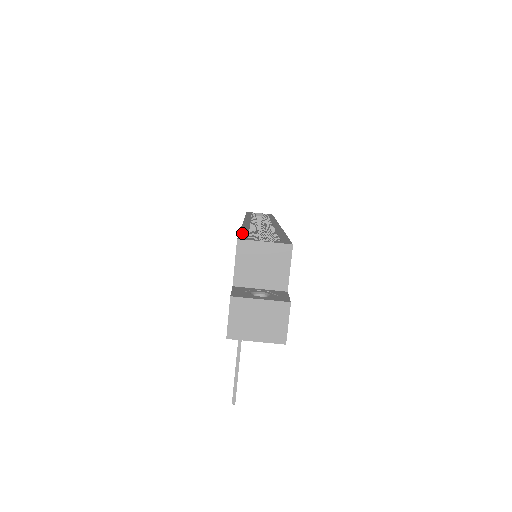
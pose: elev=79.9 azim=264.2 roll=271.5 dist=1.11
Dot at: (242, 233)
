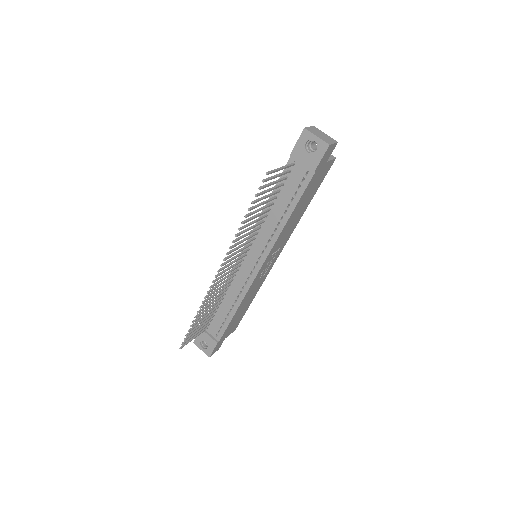
Dot at: occluded
